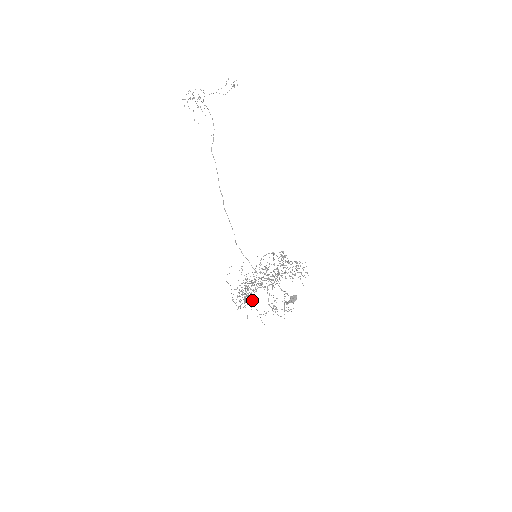
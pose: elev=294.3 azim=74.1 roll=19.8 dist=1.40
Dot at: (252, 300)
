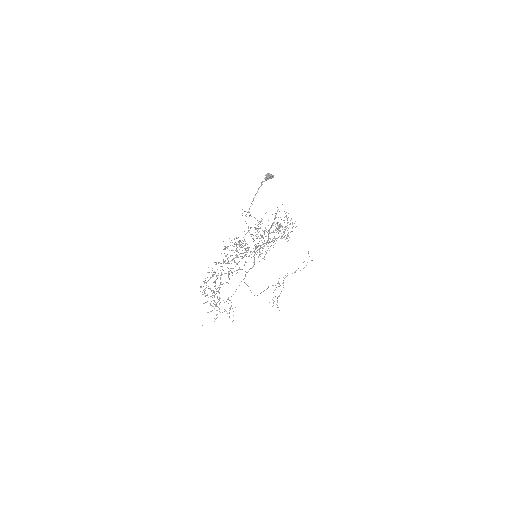
Dot at: occluded
